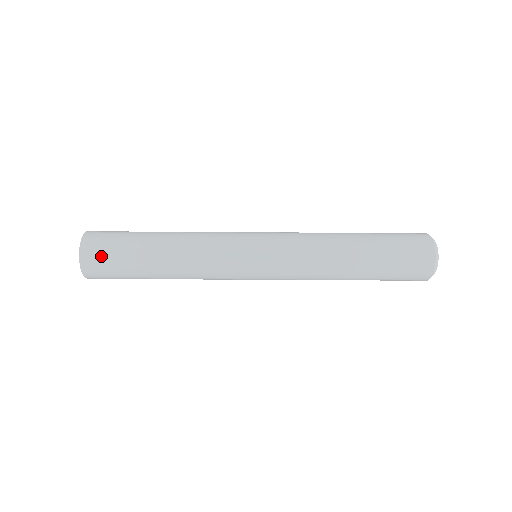
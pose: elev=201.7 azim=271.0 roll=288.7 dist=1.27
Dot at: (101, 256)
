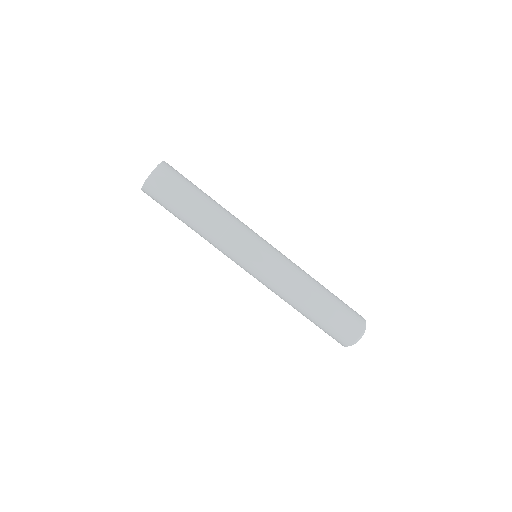
Dot at: (177, 171)
